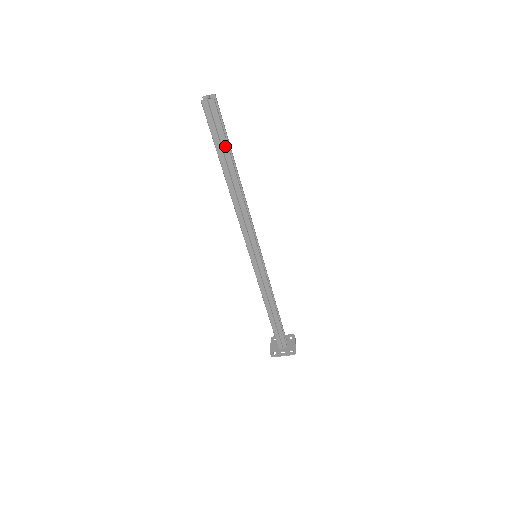
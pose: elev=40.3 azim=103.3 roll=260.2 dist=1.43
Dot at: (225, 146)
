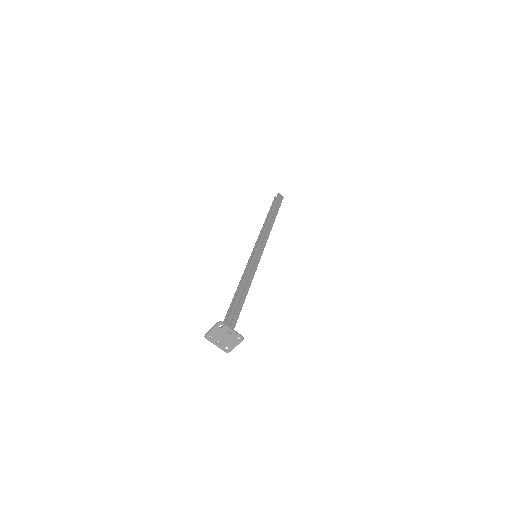
Dot at: (278, 208)
